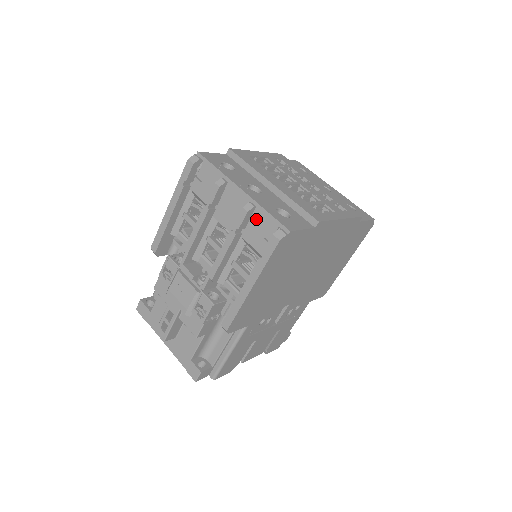
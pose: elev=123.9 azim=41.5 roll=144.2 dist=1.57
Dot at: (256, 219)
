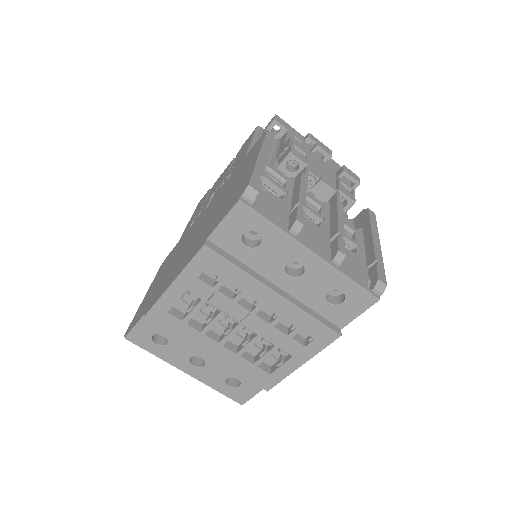
Dot at: occluded
